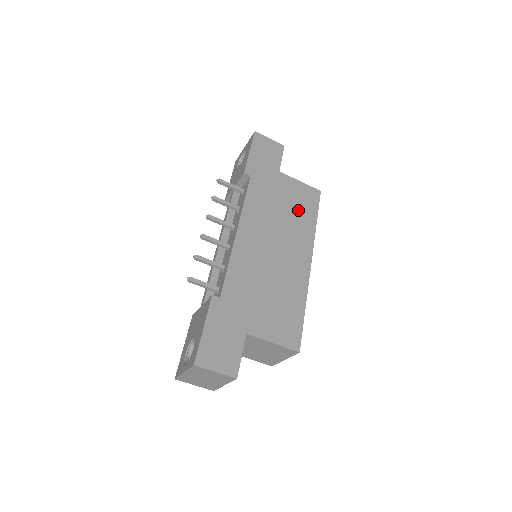
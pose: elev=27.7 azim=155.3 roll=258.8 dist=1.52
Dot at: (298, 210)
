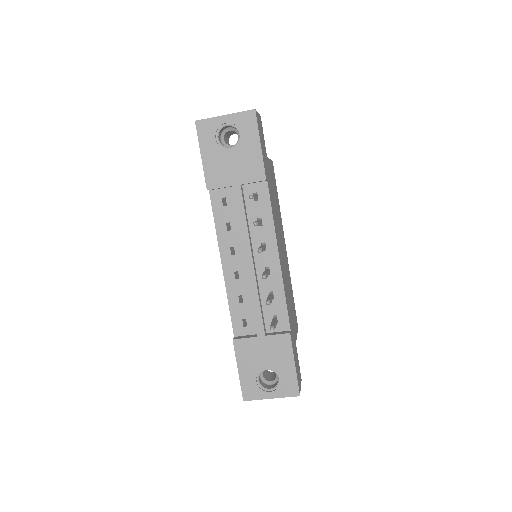
Dot at: (276, 197)
